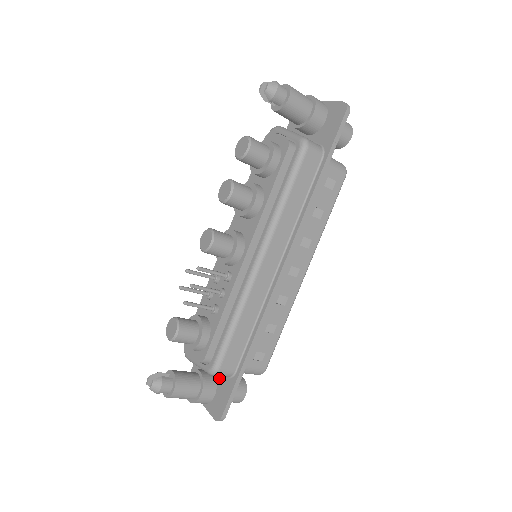
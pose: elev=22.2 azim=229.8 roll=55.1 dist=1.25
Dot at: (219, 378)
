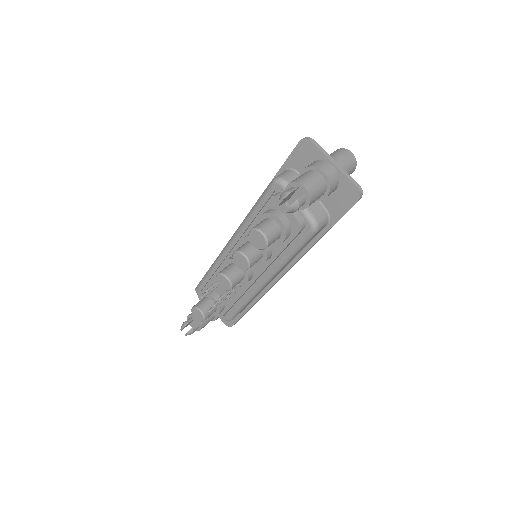
Dot at: occluded
